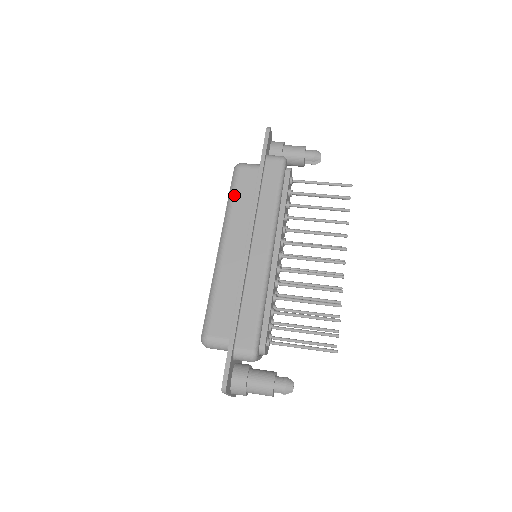
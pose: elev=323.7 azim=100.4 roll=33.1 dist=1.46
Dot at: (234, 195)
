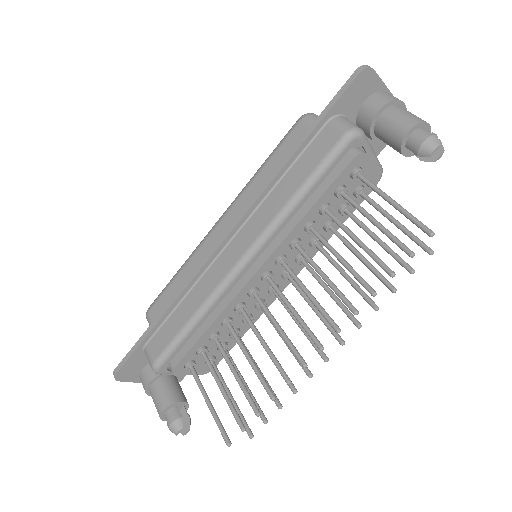
Dot at: (268, 160)
